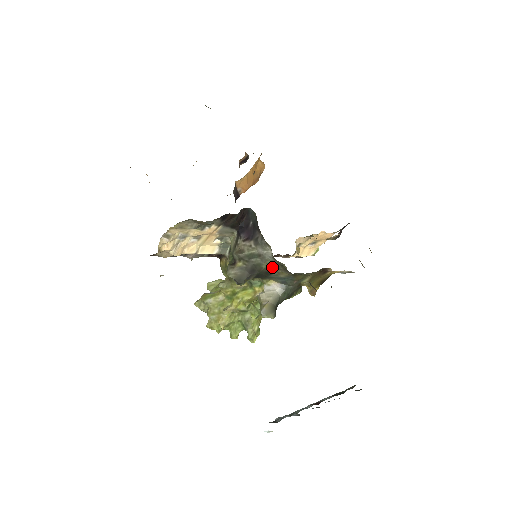
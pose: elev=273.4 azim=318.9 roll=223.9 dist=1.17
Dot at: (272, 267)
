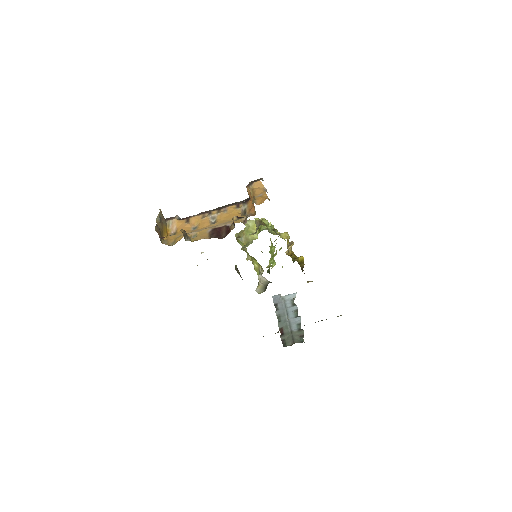
Dot at: occluded
